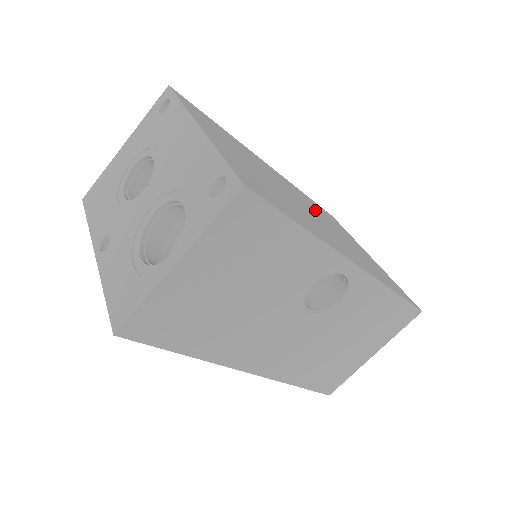
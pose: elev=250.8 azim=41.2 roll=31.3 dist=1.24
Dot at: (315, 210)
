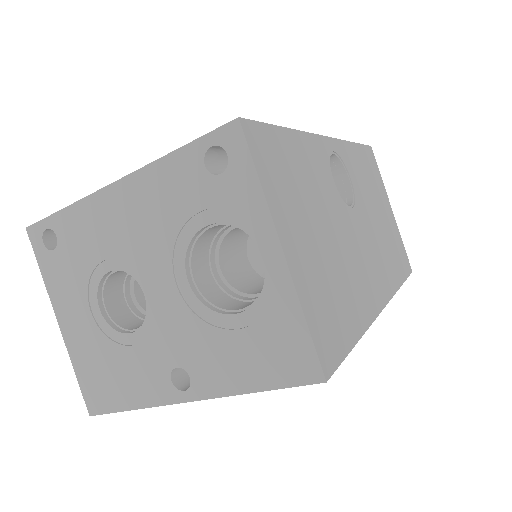
Dot at: occluded
